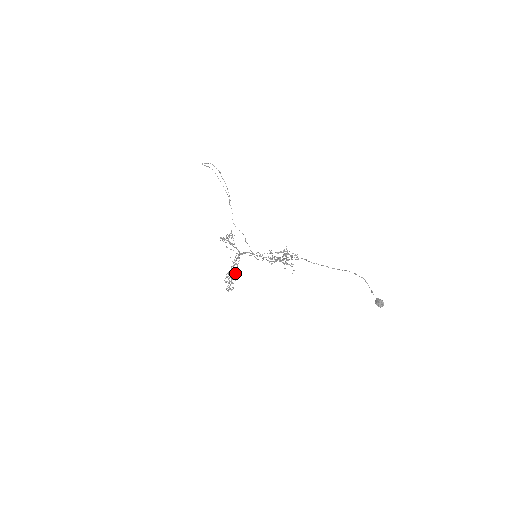
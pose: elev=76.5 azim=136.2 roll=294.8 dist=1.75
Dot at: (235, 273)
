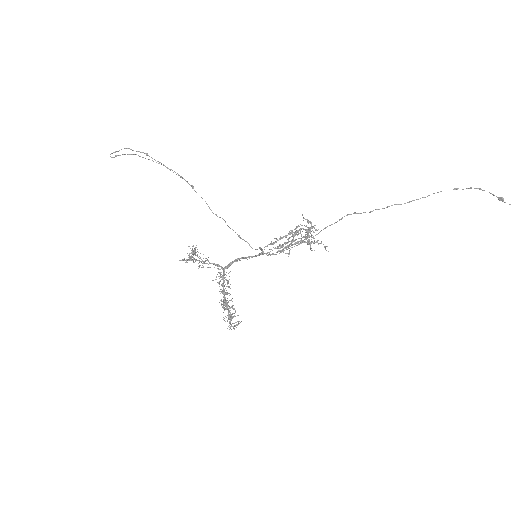
Dot at: occluded
